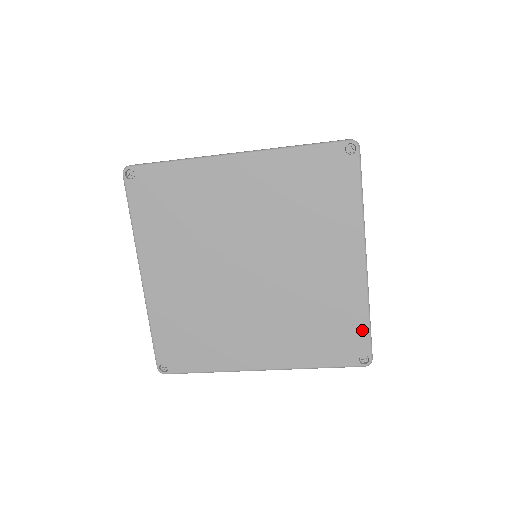
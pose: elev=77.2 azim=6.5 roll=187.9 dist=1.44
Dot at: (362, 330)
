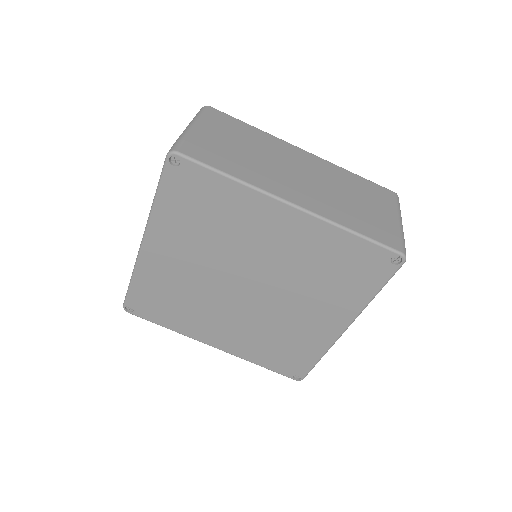
Dot at: (309, 363)
